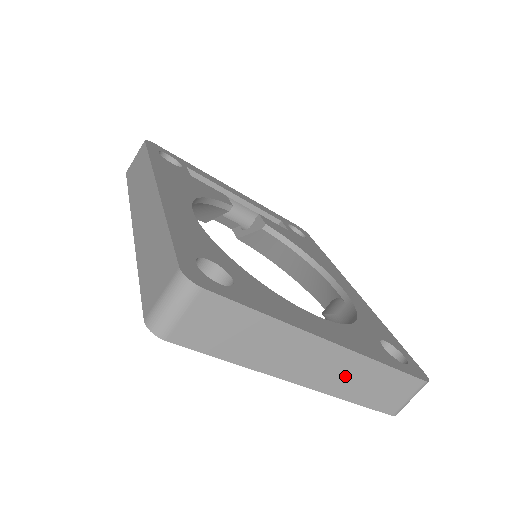
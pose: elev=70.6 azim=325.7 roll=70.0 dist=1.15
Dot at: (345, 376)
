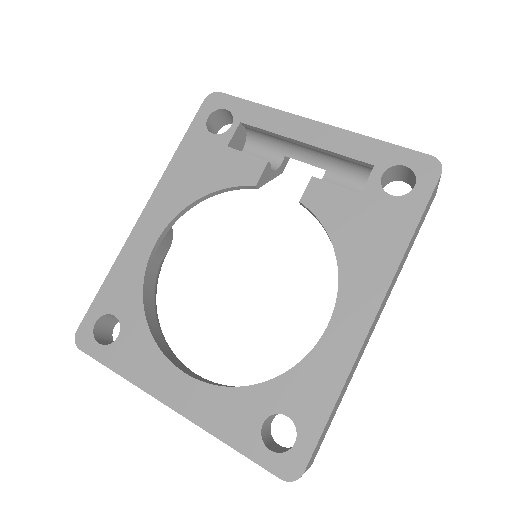
Dot at: occluded
